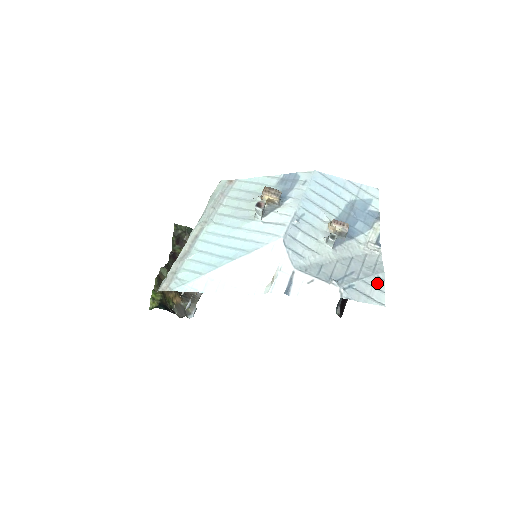
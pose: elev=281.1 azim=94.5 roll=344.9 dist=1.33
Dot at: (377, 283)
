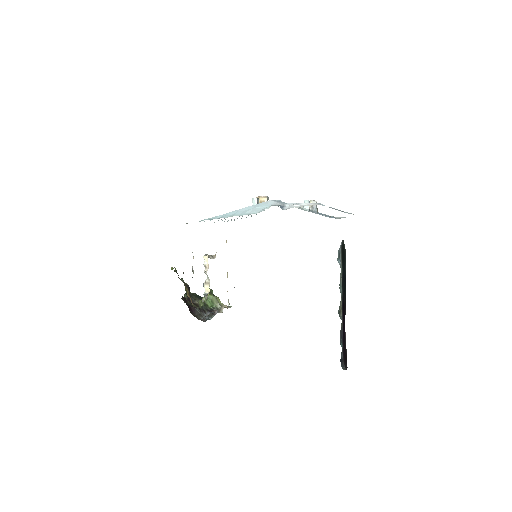
Dot at: occluded
